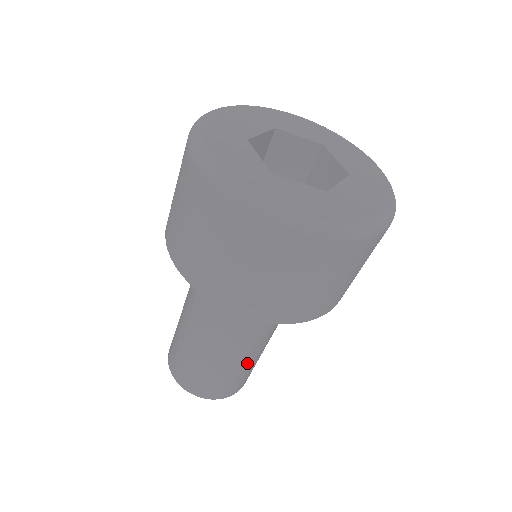
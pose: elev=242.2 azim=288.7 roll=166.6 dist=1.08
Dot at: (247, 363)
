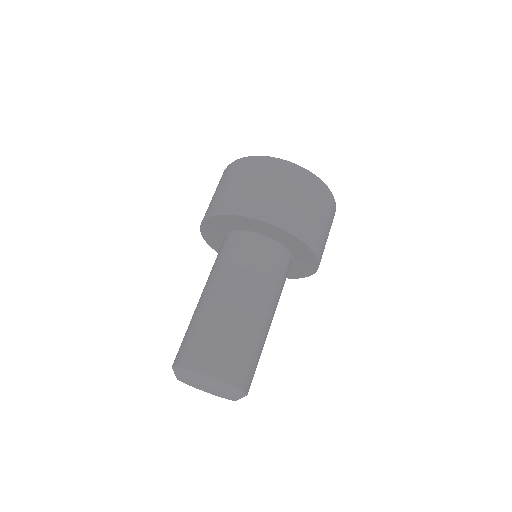
Dot at: (259, 335)
